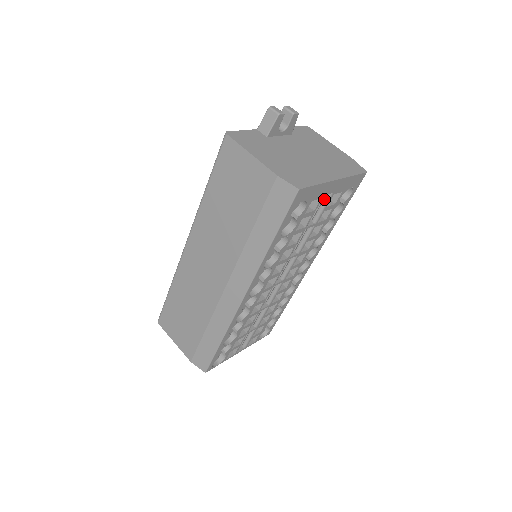
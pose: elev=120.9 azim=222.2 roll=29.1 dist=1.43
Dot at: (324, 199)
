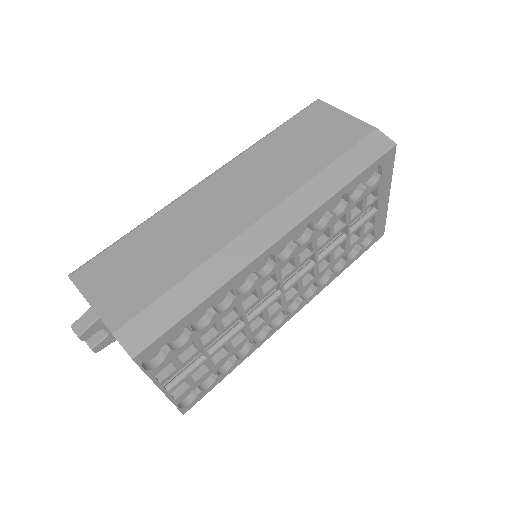
Dot at: (367, 213)
